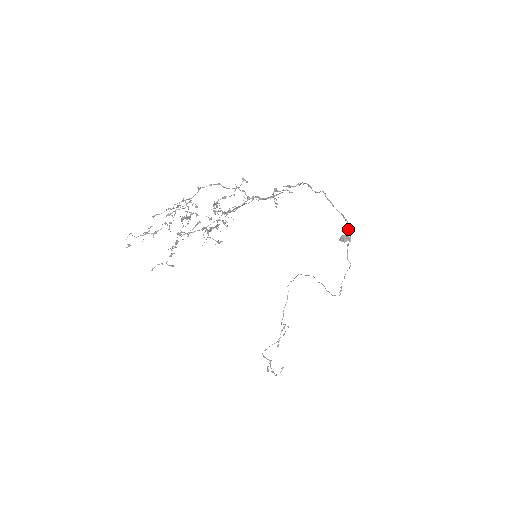
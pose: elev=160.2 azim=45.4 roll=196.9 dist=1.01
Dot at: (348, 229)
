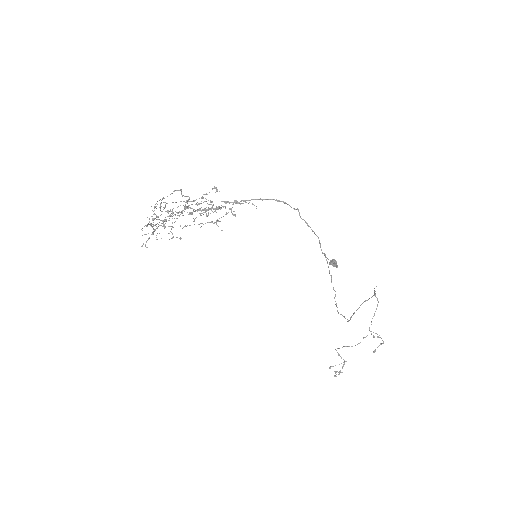
Dot at: (324, 254)
